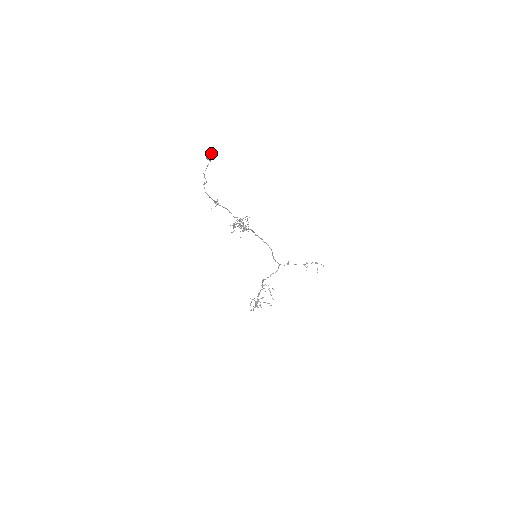
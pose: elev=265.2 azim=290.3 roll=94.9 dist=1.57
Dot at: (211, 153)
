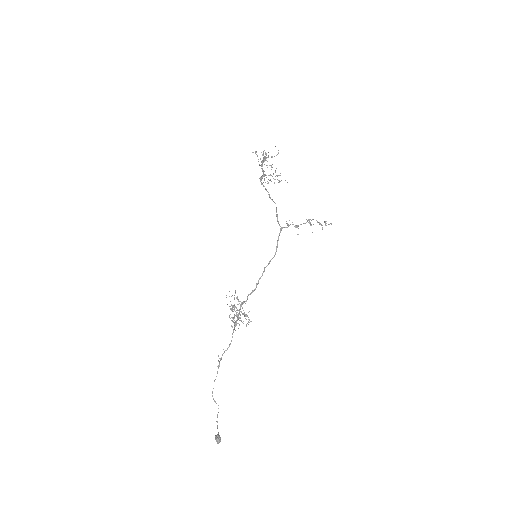
Dot at: occluded
